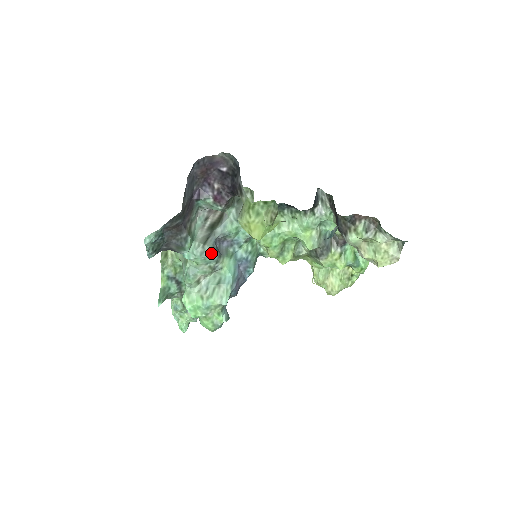
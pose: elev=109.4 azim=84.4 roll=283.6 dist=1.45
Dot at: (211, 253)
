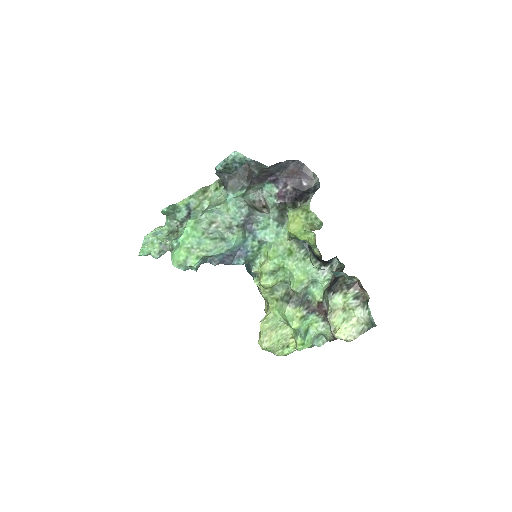
Dot at: (245, 214)
